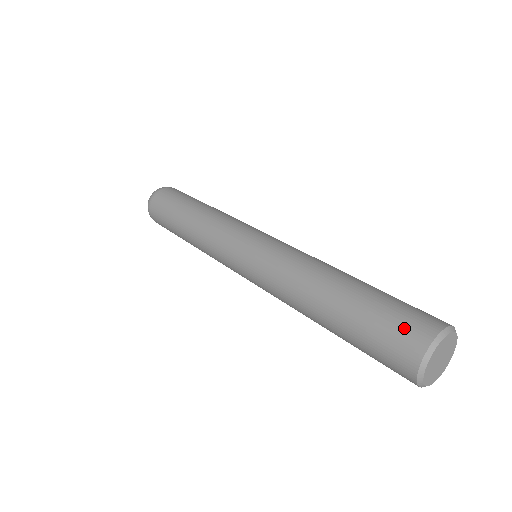
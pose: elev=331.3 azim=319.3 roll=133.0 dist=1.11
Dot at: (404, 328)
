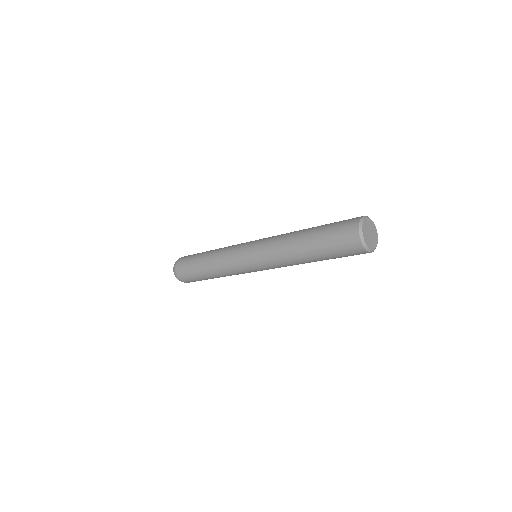
Dot at: occluded
